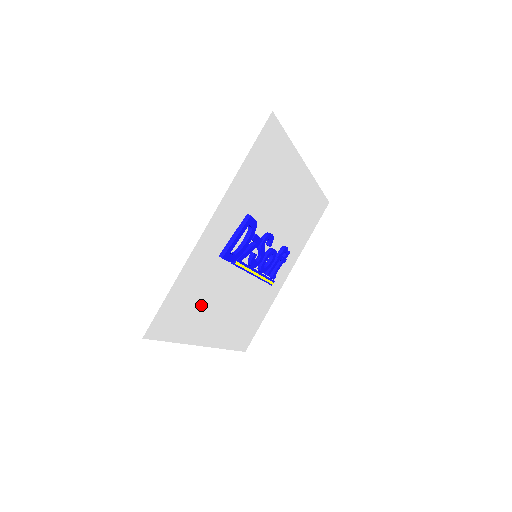
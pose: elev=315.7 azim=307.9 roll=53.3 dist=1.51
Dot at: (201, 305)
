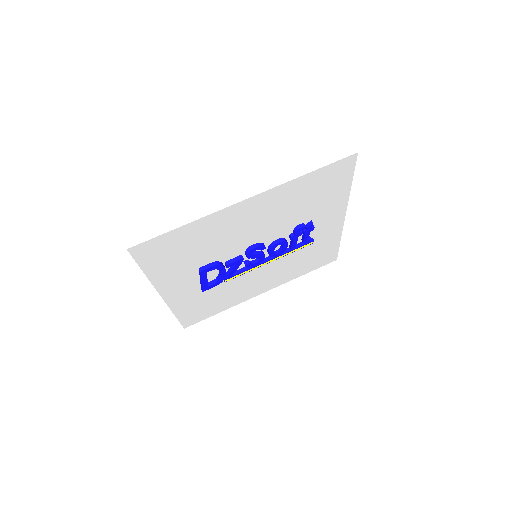
Dot at: (222, 297)
